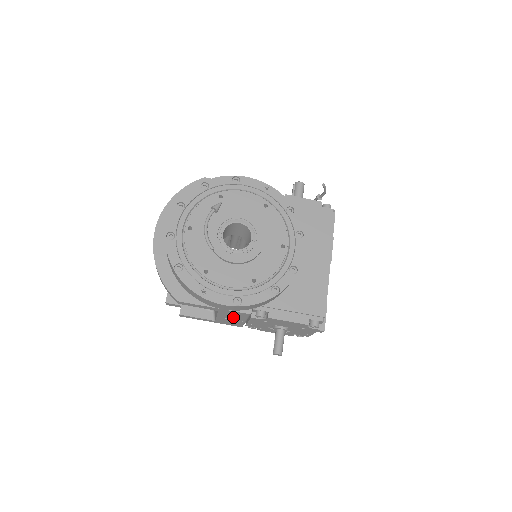
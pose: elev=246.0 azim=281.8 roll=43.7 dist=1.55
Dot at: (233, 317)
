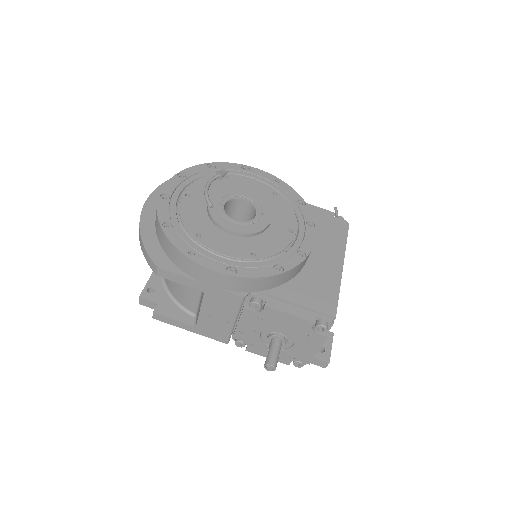
Dot at: (220, 311)
